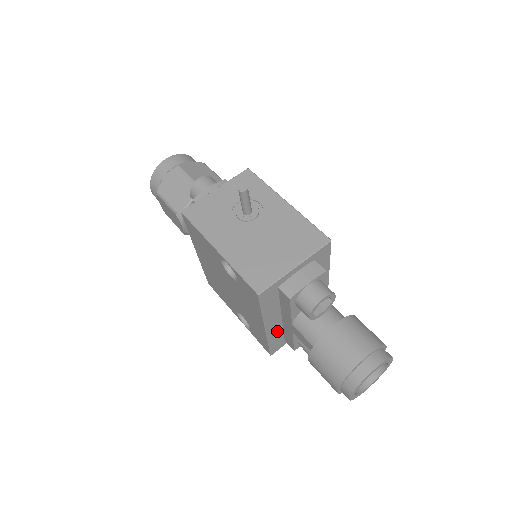
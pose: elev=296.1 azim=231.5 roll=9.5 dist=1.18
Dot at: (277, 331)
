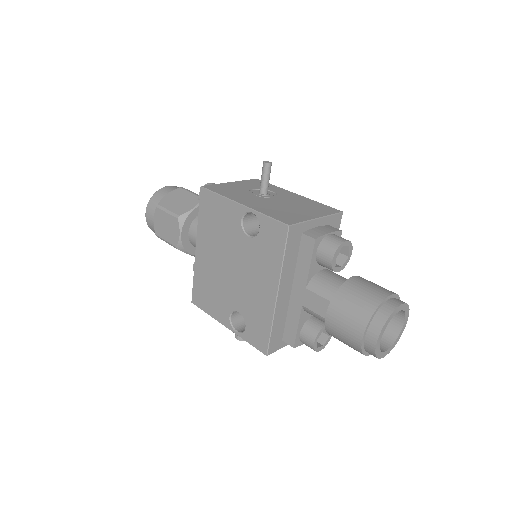
Dot at: (282, 312)
